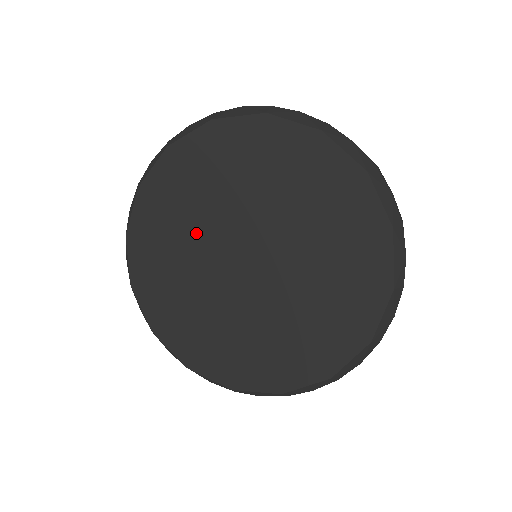
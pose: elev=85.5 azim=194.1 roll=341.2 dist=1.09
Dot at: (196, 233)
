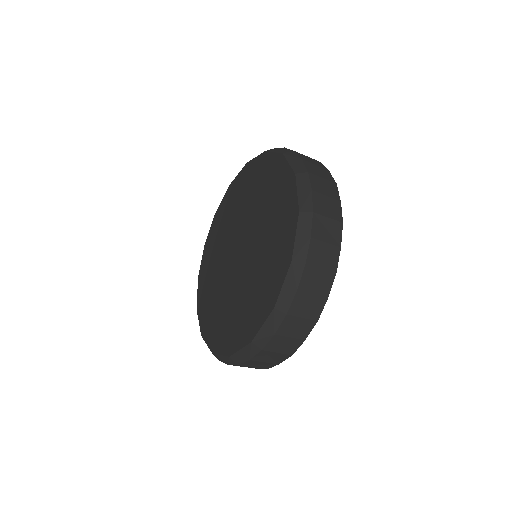
Dot at: (221, 252)
